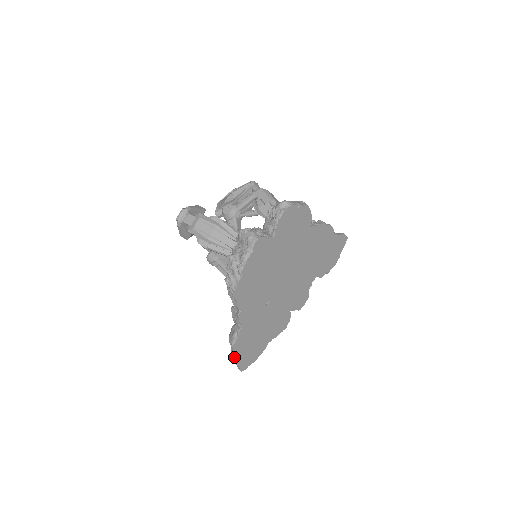
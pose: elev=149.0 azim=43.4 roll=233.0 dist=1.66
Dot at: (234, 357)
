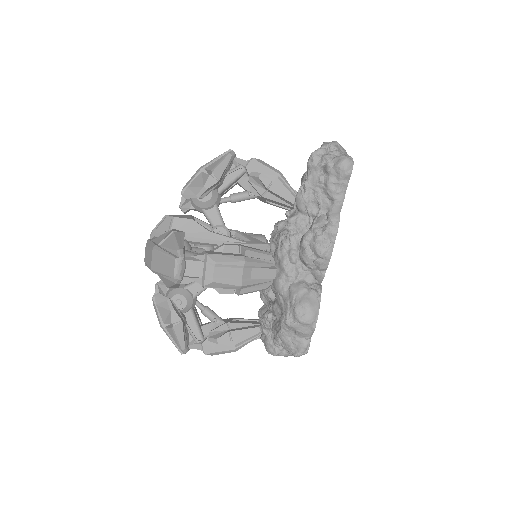
Dot at: occluded
